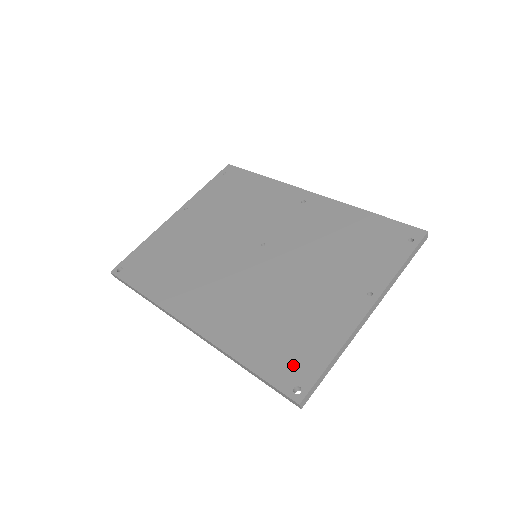
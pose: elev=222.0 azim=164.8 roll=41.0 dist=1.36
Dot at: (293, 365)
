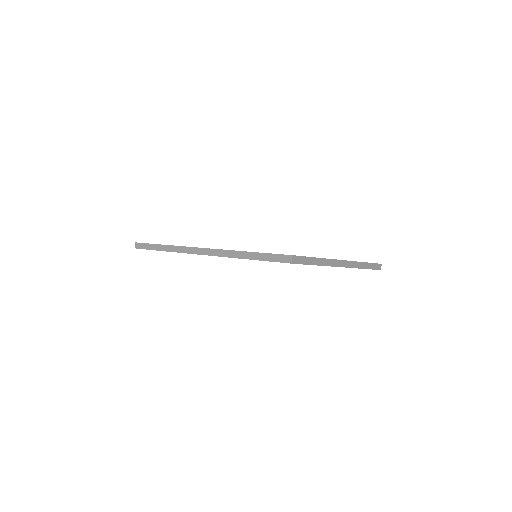
Dot at: occluded
